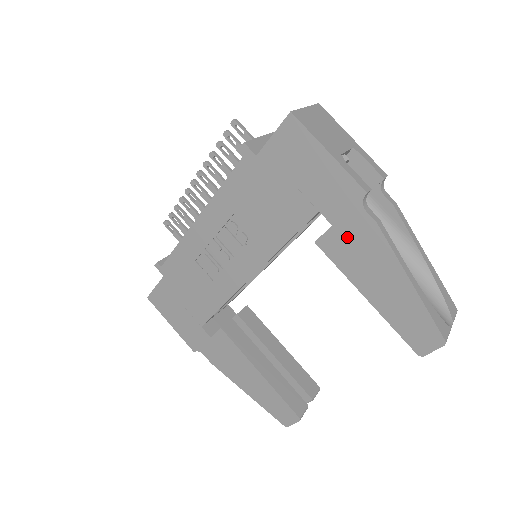
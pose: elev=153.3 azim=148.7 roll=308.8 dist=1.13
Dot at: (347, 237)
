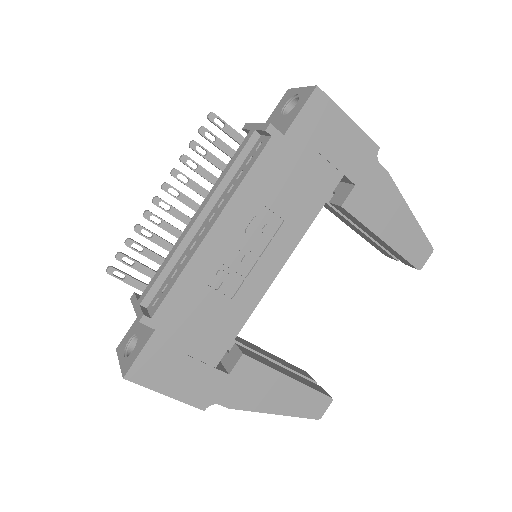
Dot at: (367, 191)
